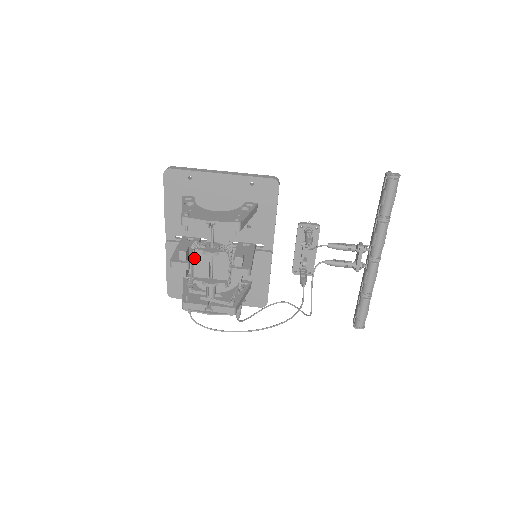
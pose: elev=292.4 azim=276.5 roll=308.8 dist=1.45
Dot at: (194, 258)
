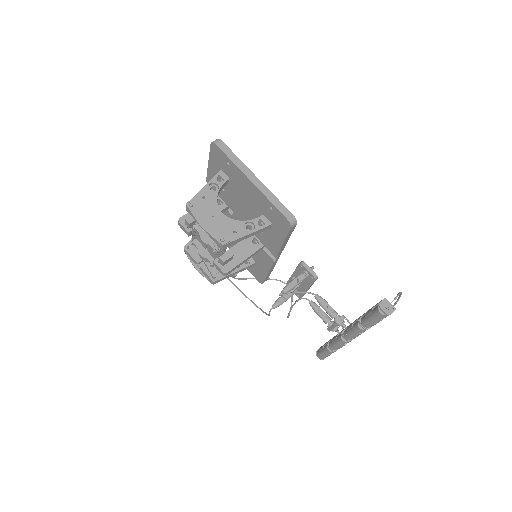
Dot at: occluded
